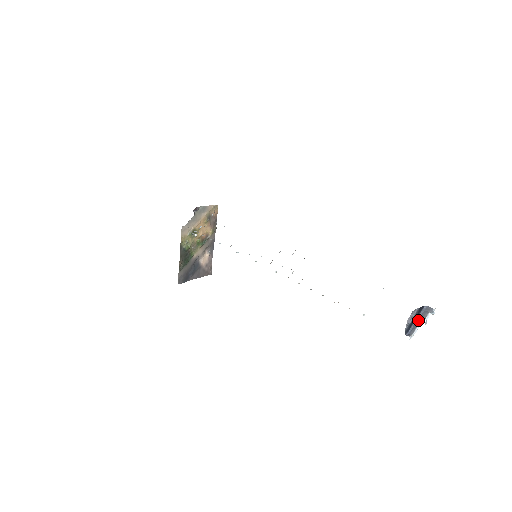
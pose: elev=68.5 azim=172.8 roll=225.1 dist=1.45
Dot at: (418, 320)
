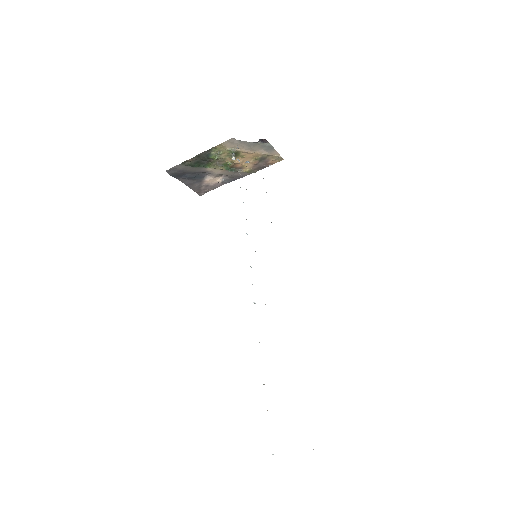
Dot at: out of frame
